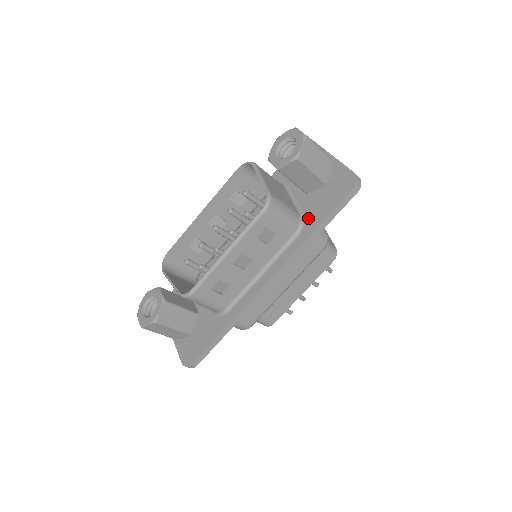
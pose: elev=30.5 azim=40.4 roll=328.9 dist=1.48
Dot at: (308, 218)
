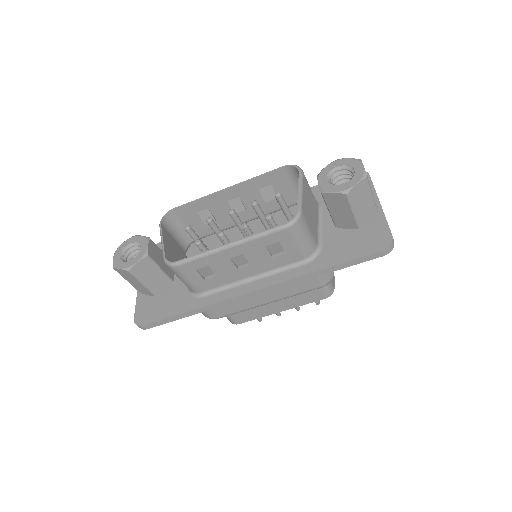
Dot at: (324, 252)
